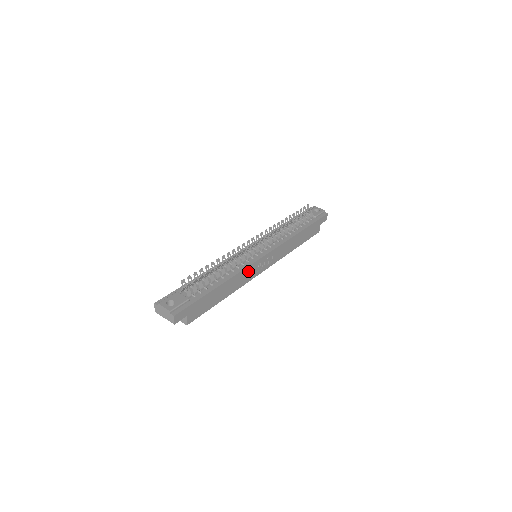
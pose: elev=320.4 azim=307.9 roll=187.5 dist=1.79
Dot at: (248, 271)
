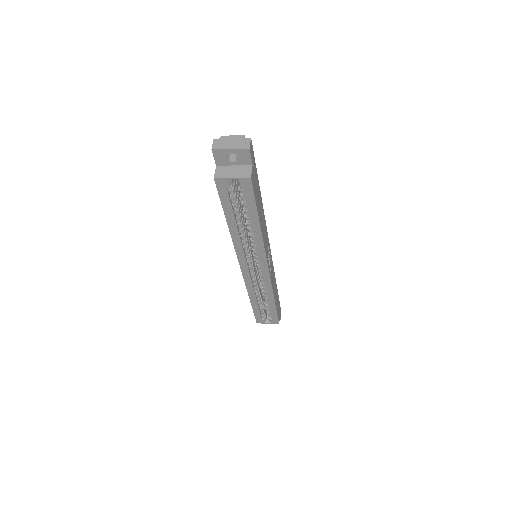
Dot at: (266, 237)
